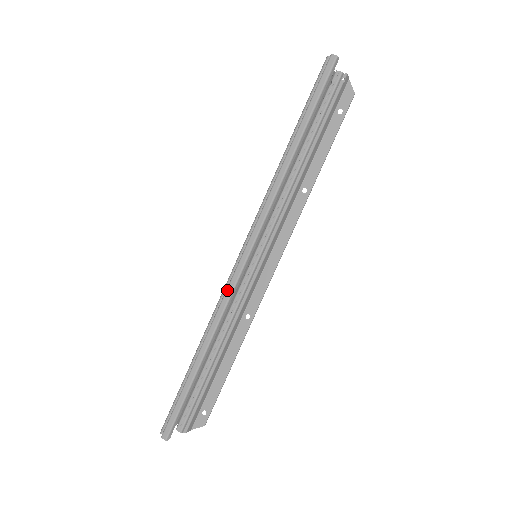
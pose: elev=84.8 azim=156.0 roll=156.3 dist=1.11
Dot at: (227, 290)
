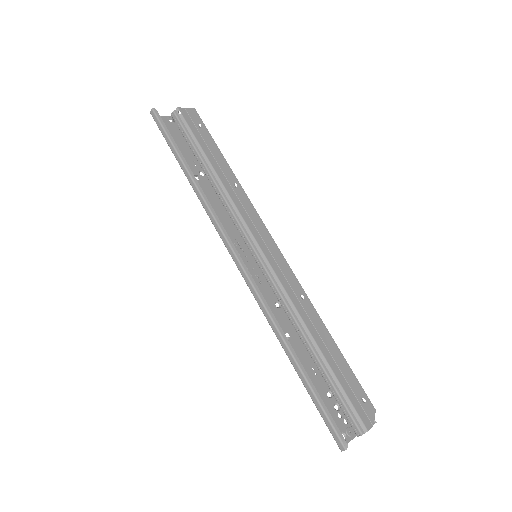
Dot at: (253, 295)
